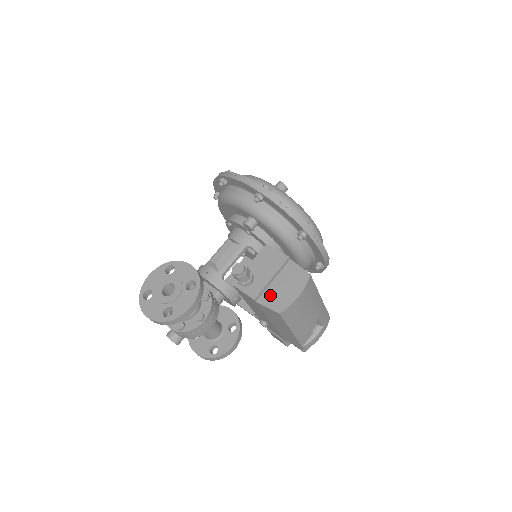
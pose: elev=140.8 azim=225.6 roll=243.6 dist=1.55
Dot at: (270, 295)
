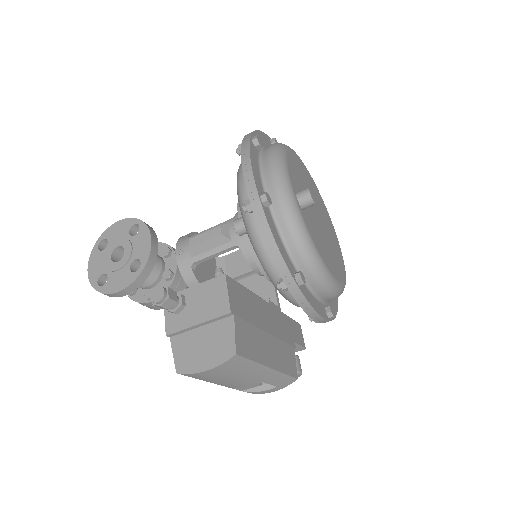
Dot at: (185, 342)
